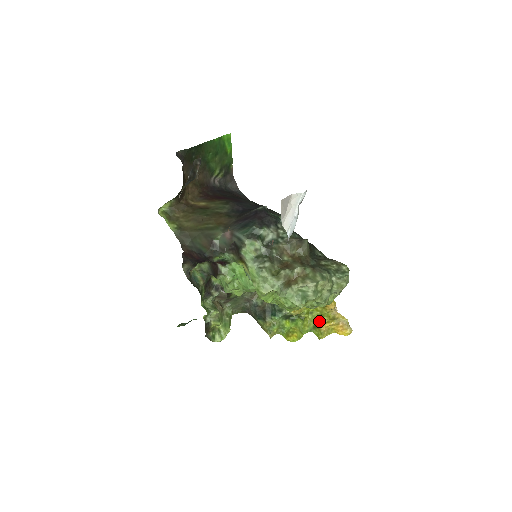
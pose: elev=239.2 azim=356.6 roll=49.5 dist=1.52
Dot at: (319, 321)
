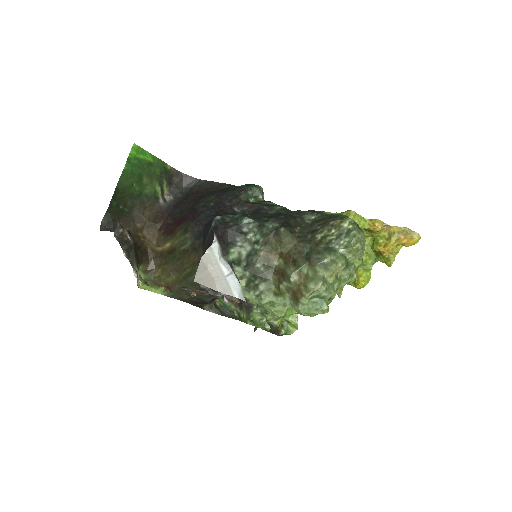
Dot at: (376, 249)
